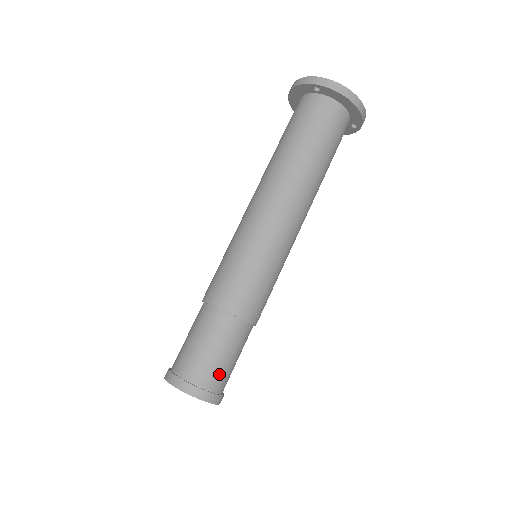
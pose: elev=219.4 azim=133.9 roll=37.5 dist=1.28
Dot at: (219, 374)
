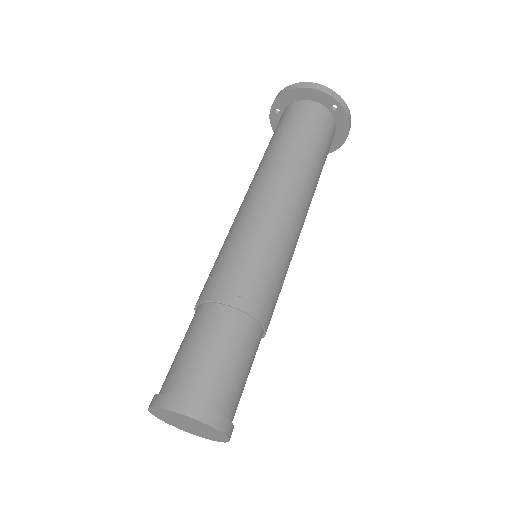
Dot at: (238, 403)
